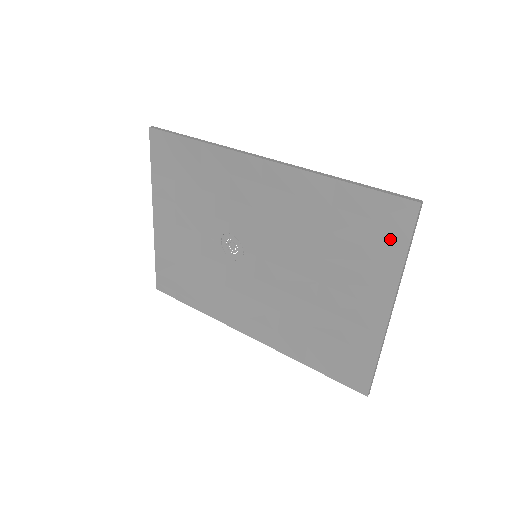
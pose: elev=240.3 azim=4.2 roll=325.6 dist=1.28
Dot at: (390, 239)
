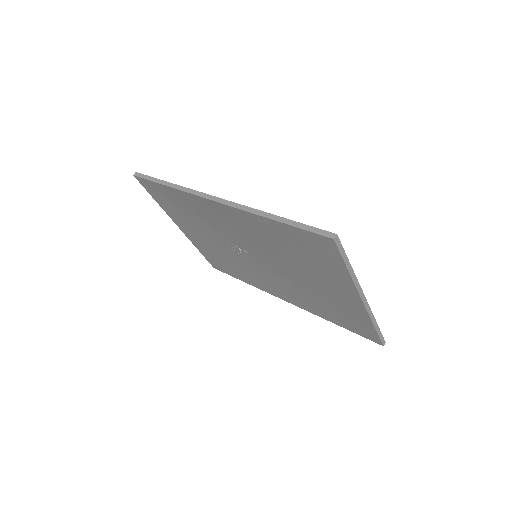
Dot at: (330, 259)
